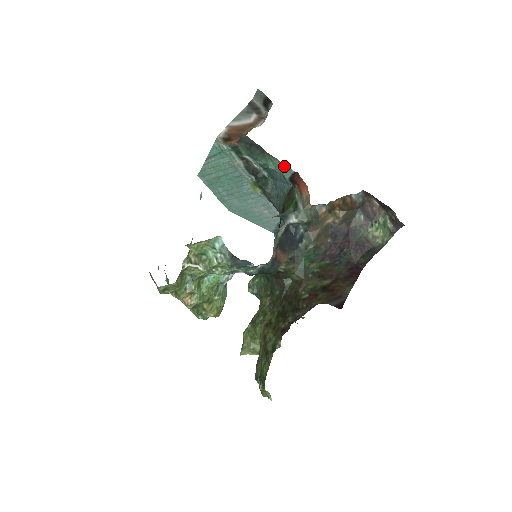
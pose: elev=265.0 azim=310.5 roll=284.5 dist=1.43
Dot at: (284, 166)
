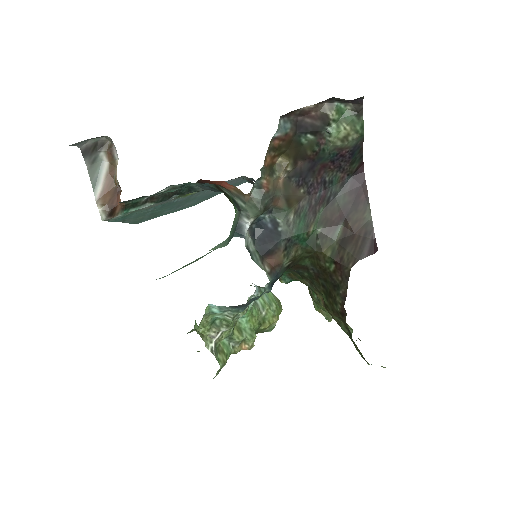
Dot at: (182, 188)
